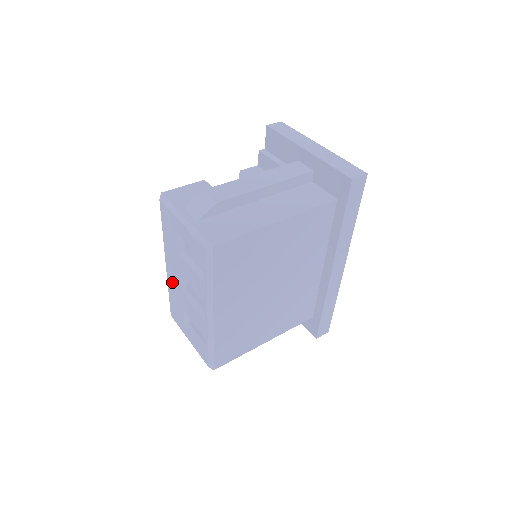
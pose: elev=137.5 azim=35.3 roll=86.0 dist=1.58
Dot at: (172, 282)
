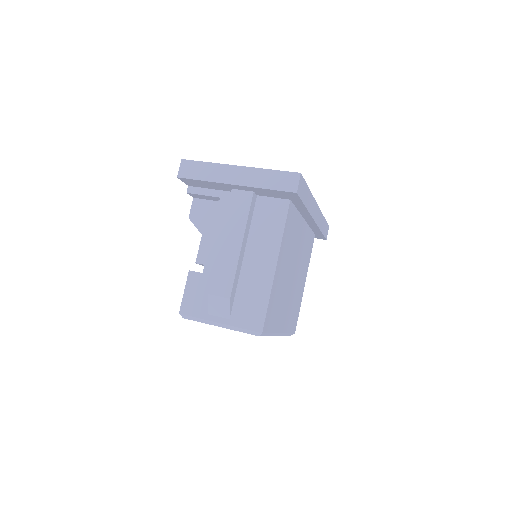
Dot at: occluded
